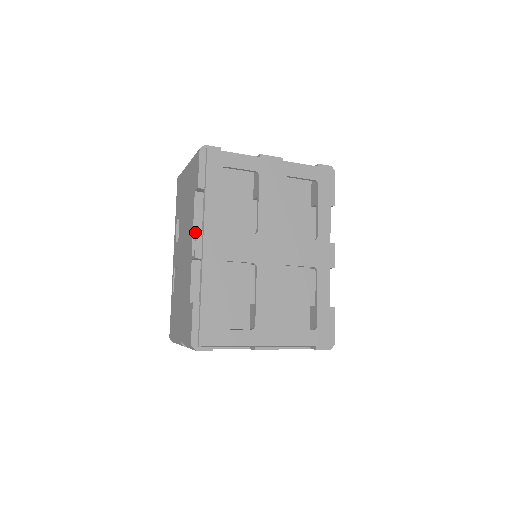
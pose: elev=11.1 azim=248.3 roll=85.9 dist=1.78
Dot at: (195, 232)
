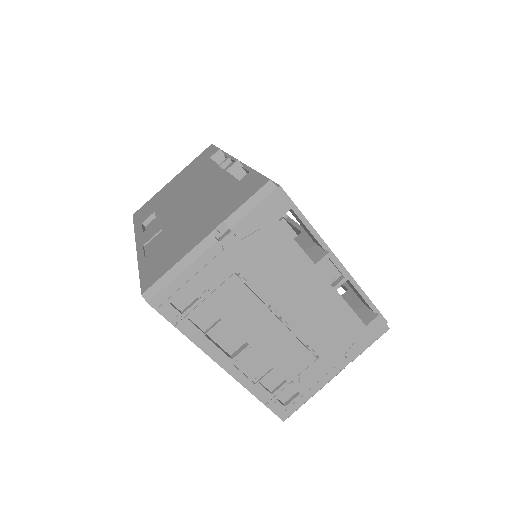
Dot at: (229, 156)
